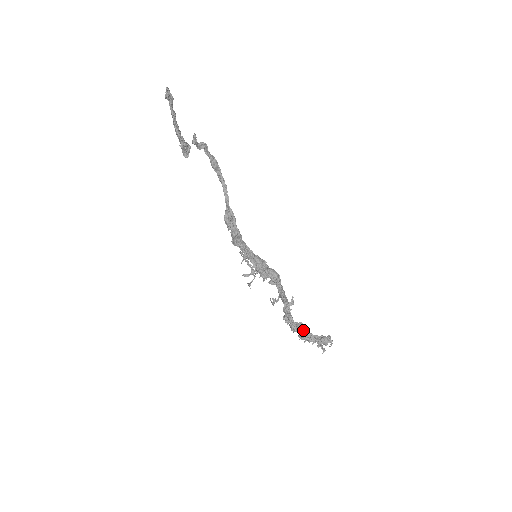
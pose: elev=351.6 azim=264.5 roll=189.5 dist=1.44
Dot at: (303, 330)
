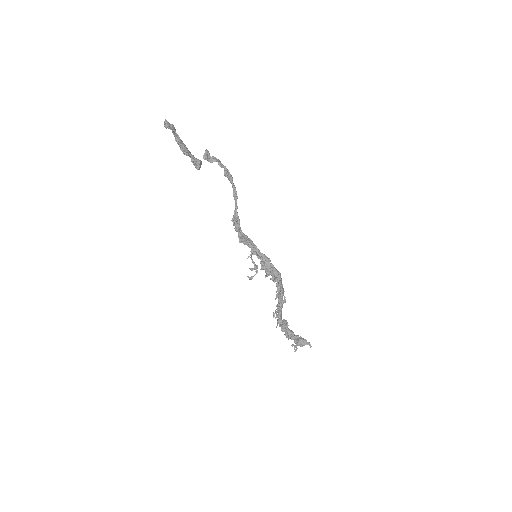
Dot at: (285, 328)
